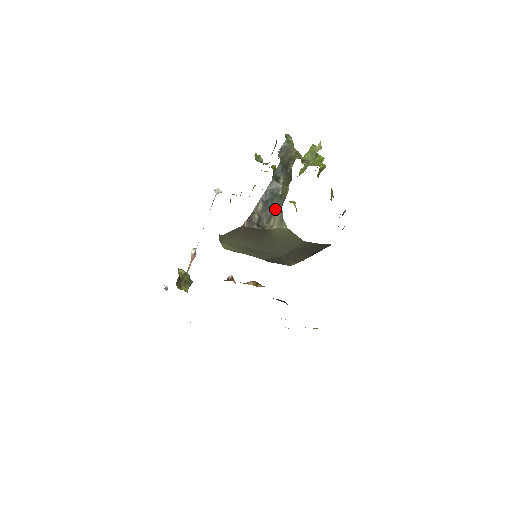
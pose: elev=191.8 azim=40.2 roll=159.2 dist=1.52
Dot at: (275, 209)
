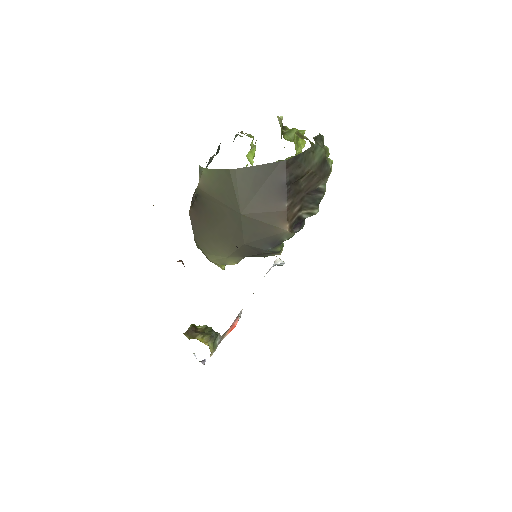
Dot at: occluded
